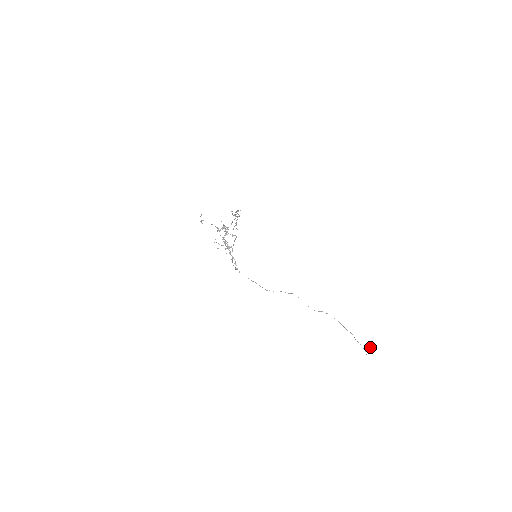
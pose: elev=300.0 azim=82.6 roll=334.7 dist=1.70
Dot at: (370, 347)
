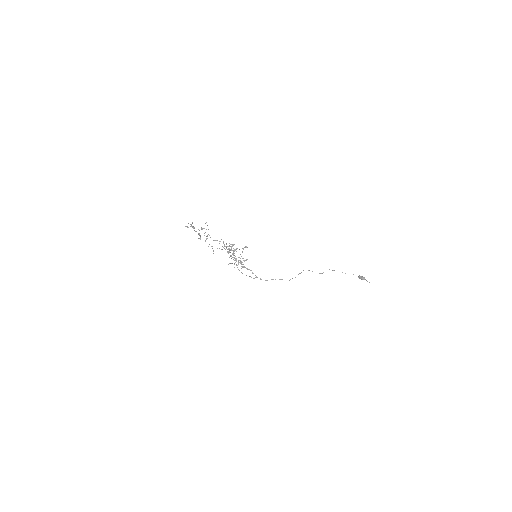
Dot at: (362, 276)
